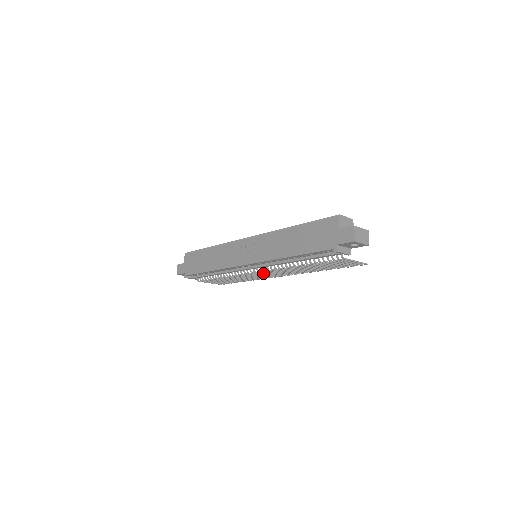
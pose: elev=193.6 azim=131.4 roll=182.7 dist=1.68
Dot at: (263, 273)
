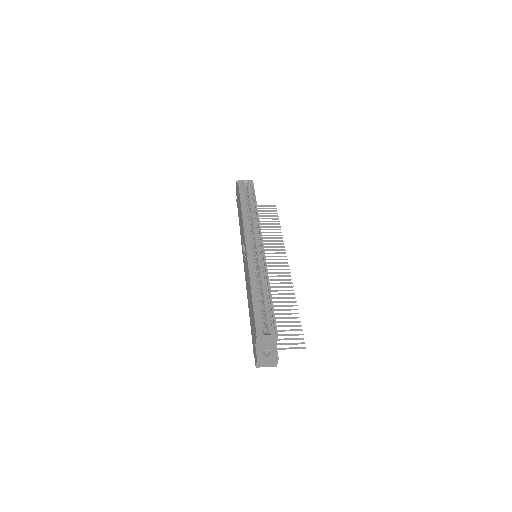
Dot at: occluded
